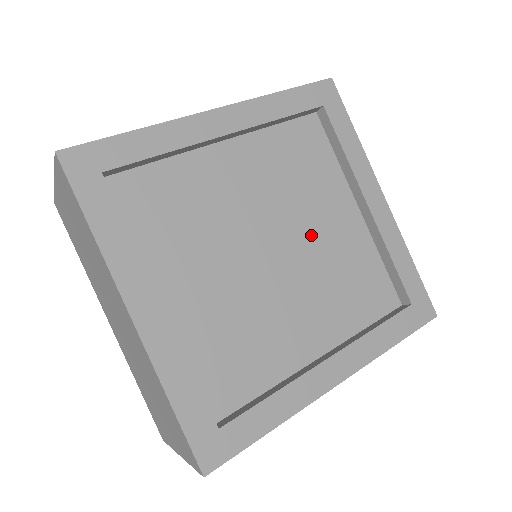
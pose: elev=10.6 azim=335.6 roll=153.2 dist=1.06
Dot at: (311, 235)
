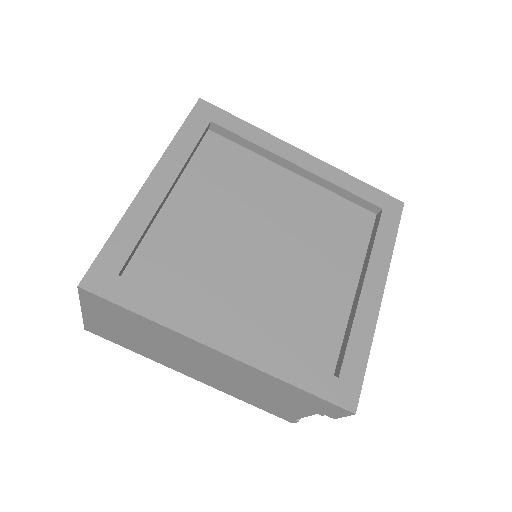
Dot at: (302, 264)
